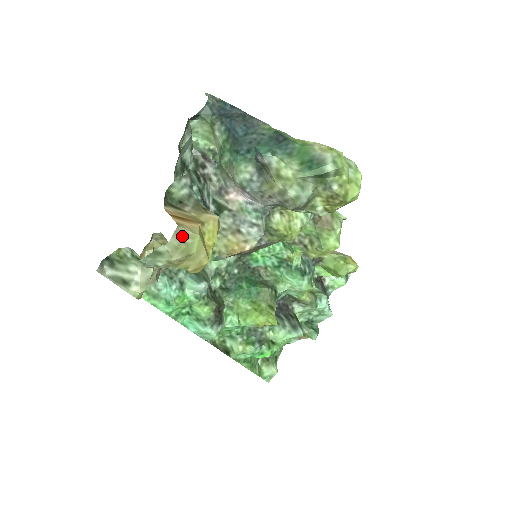
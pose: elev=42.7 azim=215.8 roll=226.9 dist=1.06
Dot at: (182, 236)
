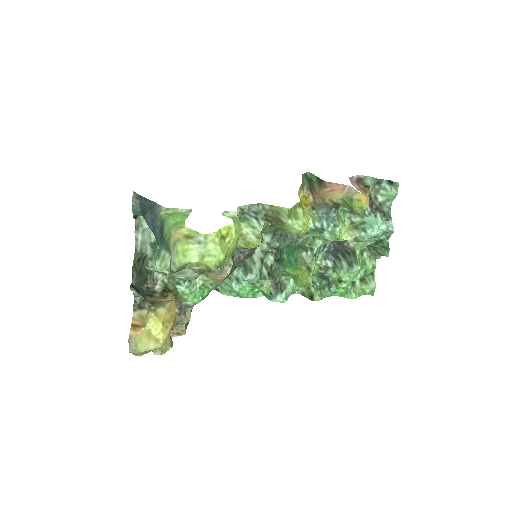
Dot at: (132, 346)
